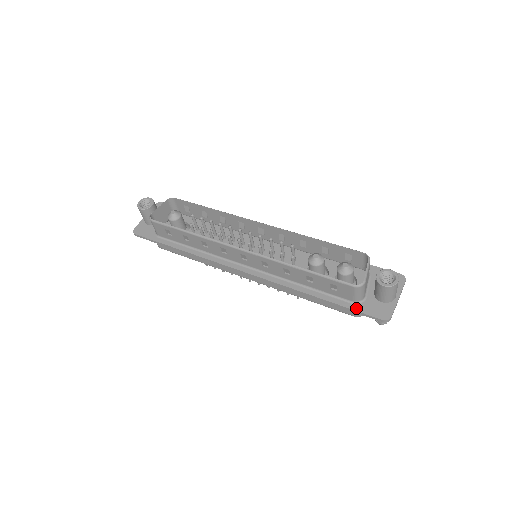
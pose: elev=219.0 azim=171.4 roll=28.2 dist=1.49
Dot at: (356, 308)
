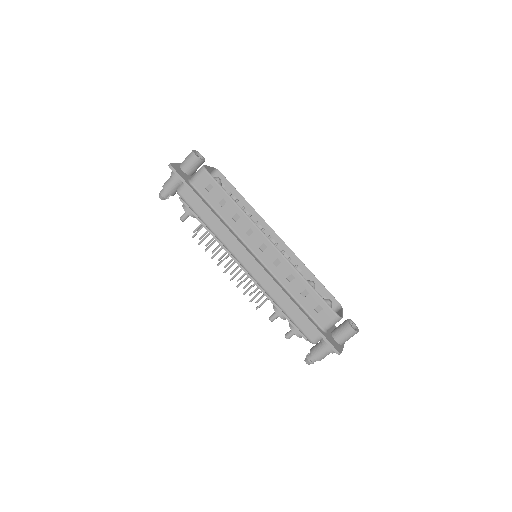
Dot at: (323, 333)
